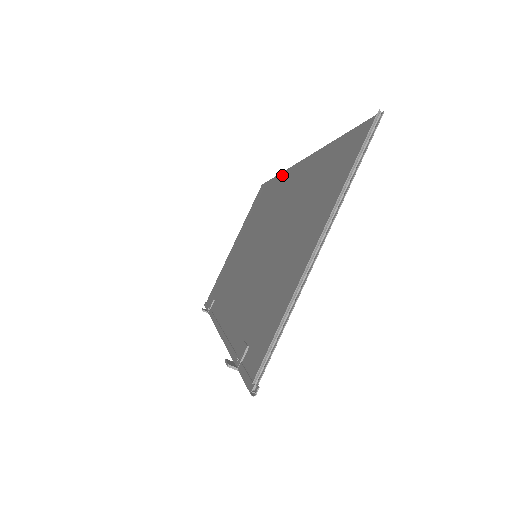
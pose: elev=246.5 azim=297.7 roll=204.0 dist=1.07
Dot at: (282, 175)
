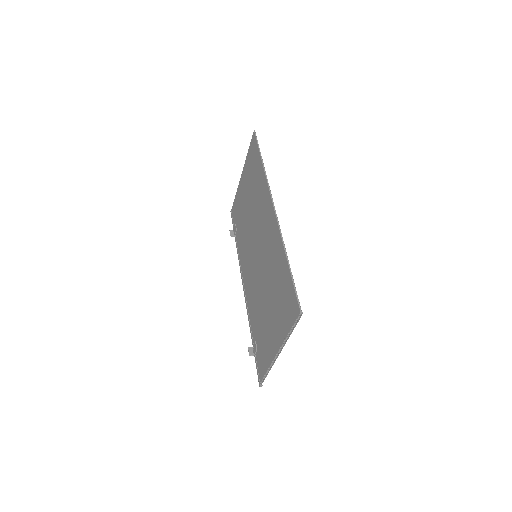
Dot at: (265, 184)
